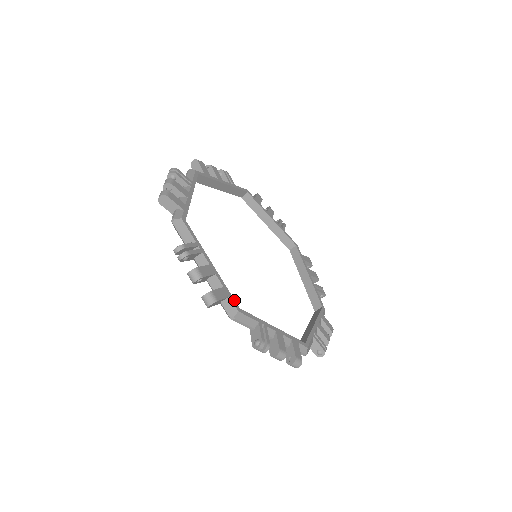
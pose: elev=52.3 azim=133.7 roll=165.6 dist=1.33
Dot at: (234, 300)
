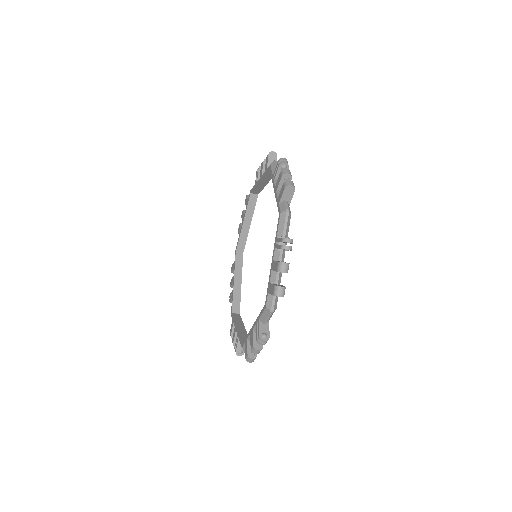
Dot at: (277, 298)
